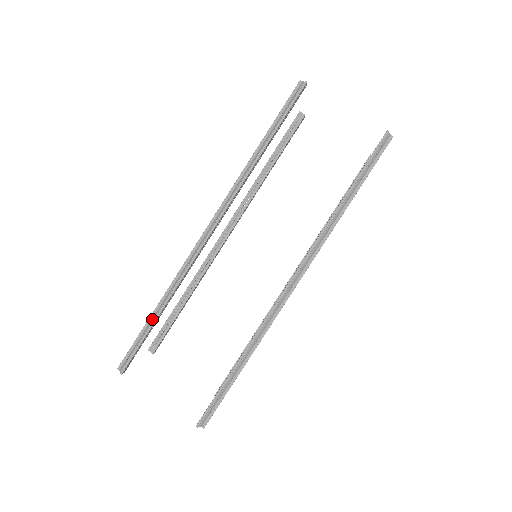
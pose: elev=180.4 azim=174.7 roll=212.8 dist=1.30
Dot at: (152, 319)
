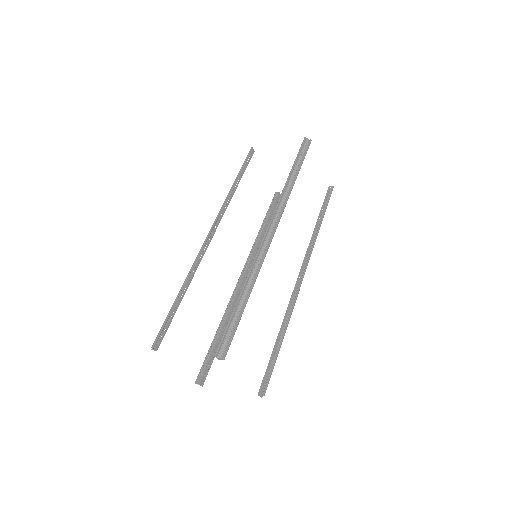
Dot at: (175, 303)
